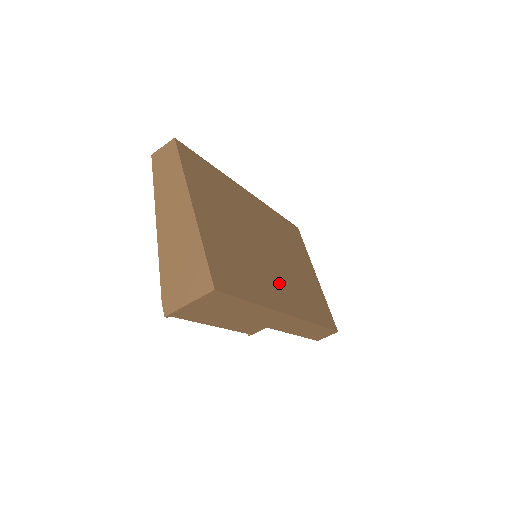
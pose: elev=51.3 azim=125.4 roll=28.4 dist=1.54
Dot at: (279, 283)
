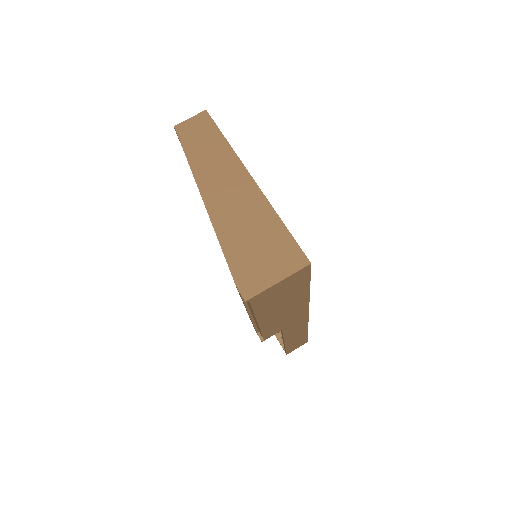
Dot at: occluded
